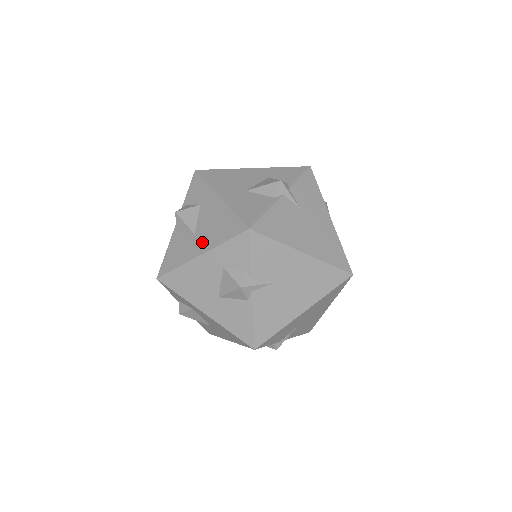
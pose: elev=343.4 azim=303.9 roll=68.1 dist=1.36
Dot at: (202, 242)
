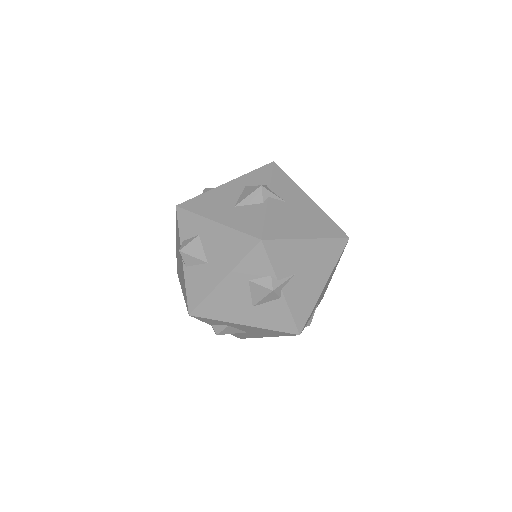
Dot at: (219, 267)
